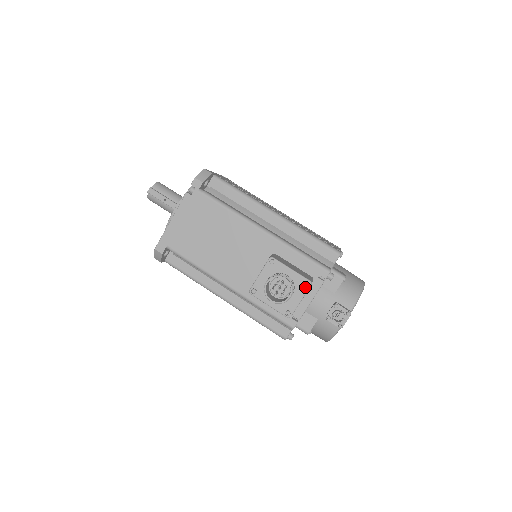
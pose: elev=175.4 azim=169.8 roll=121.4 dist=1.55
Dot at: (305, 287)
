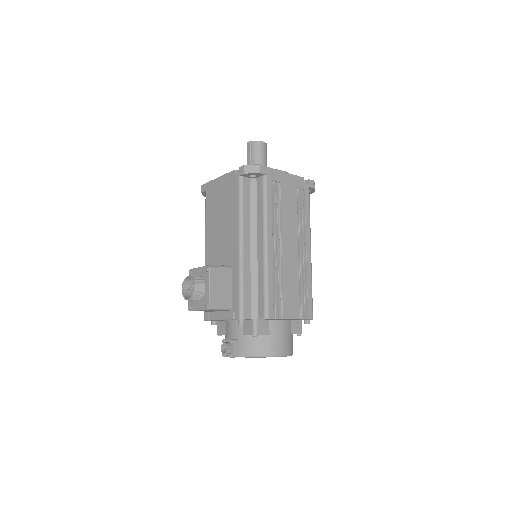
Dot at: (205, 306)
